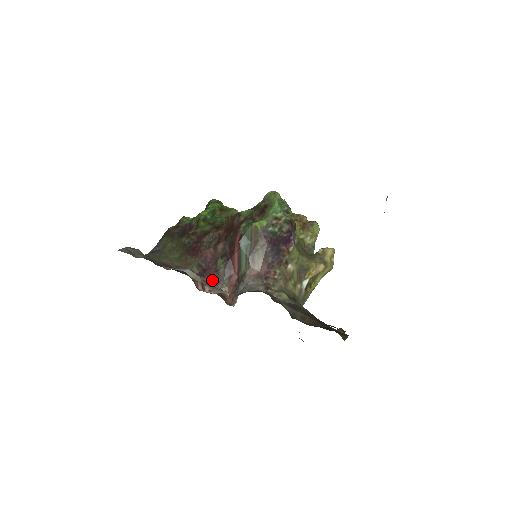
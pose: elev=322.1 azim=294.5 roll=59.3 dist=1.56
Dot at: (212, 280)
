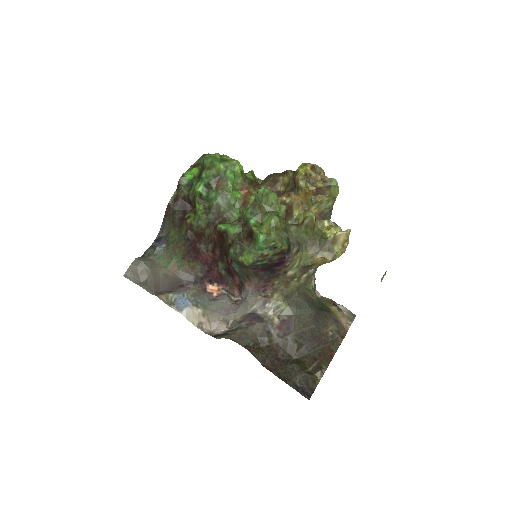
Dot at: (217, 279)
